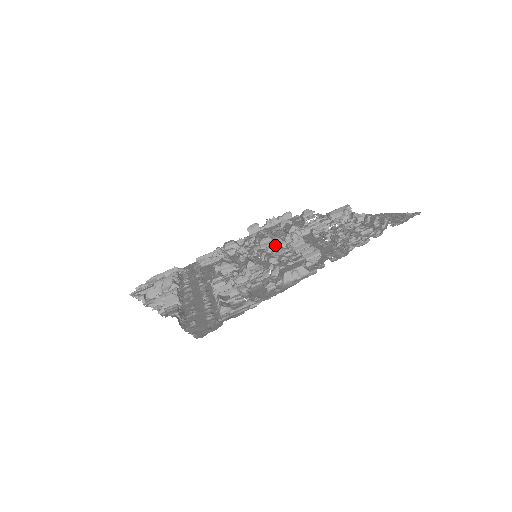
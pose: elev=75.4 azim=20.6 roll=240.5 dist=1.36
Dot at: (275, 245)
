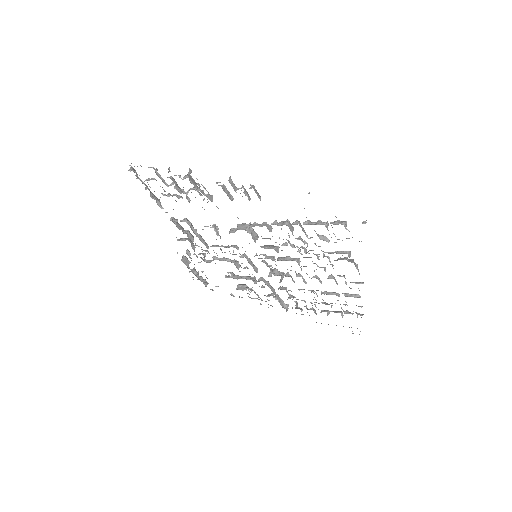
Dot at: occluded
